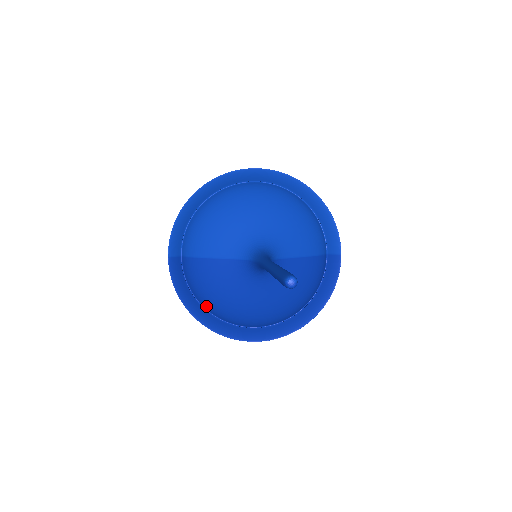
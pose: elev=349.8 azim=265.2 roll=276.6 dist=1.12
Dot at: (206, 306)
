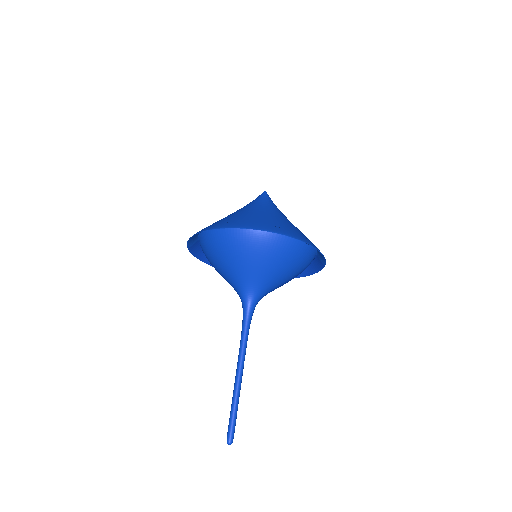
Dot at: occluded
